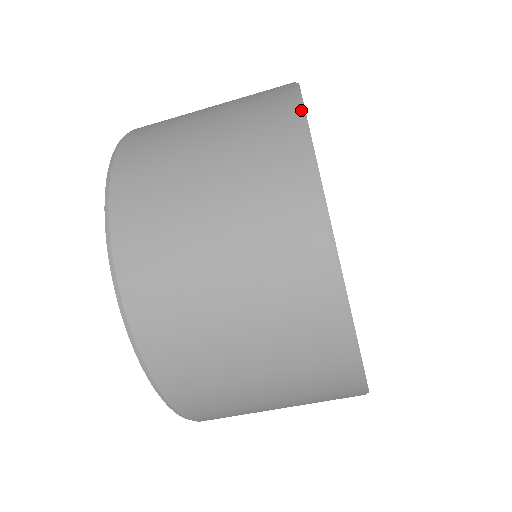
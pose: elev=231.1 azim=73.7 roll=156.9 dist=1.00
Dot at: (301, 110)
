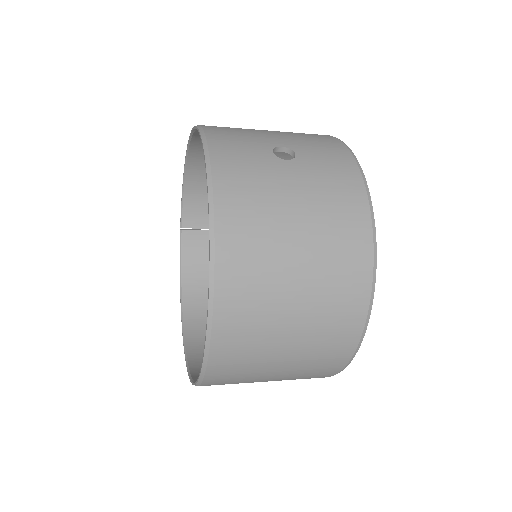
Dot at: (348, 364)
